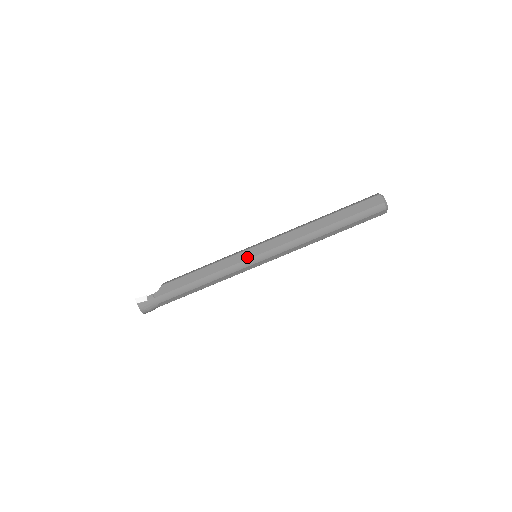
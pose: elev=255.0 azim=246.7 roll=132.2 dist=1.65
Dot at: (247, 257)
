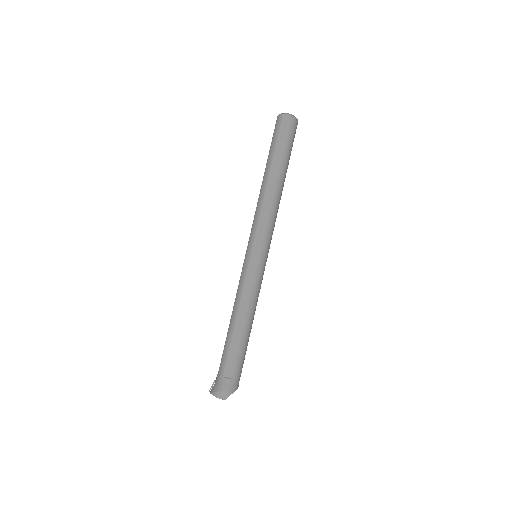
Dot at: (244, 262)
